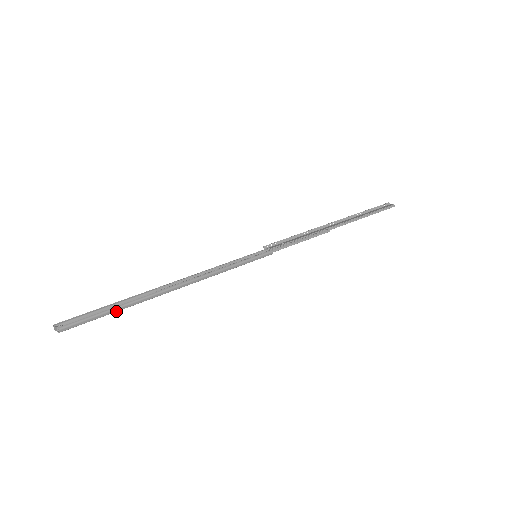
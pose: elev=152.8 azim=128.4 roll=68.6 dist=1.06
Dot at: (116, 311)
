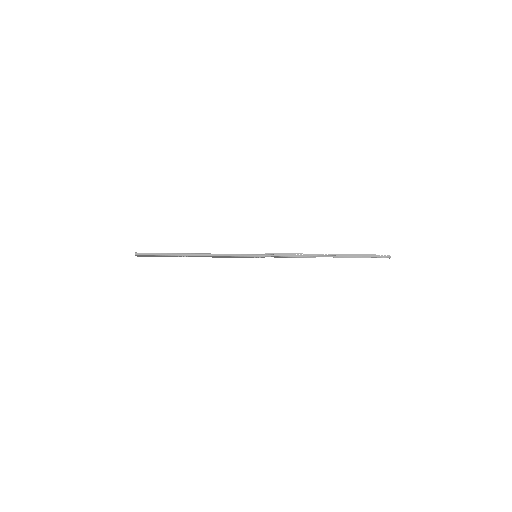
Dot at: (163, 255)
